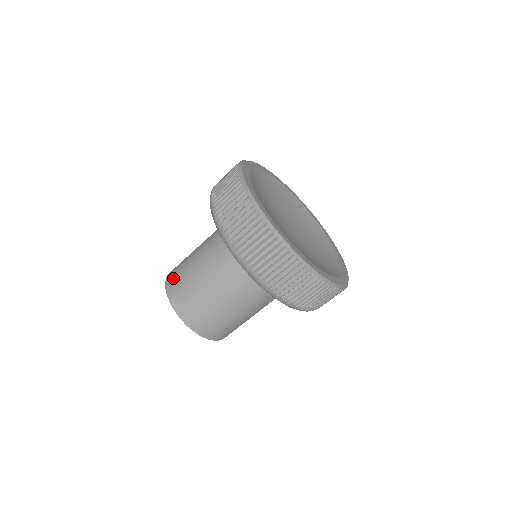
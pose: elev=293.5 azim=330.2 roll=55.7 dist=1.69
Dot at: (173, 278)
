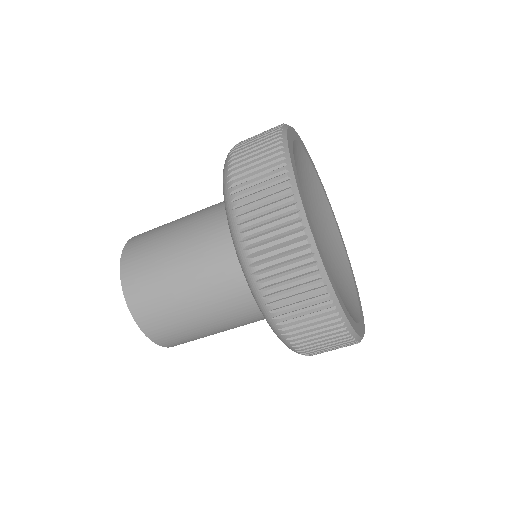
Dot at: occluded
